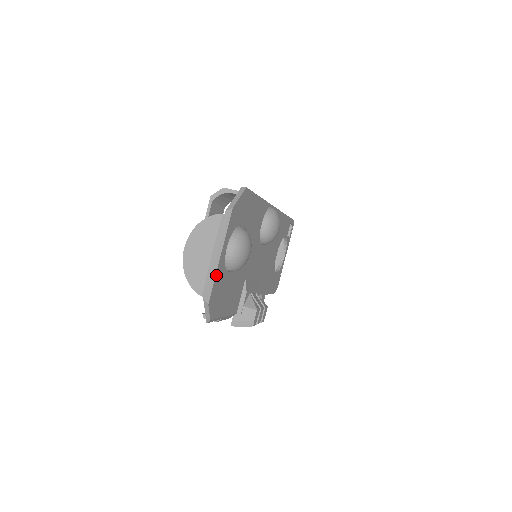
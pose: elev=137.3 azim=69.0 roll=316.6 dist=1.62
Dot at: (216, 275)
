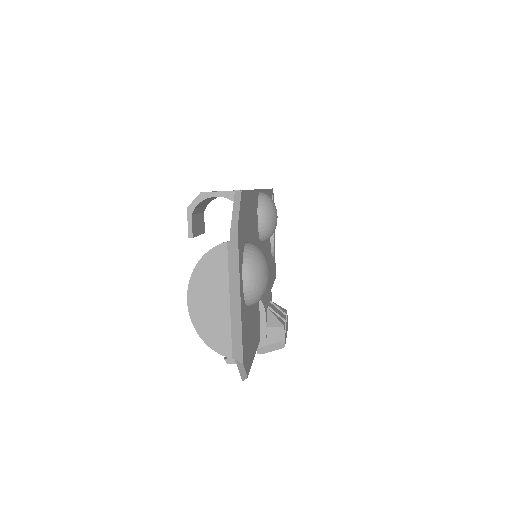
Dot at: (241, 323)
